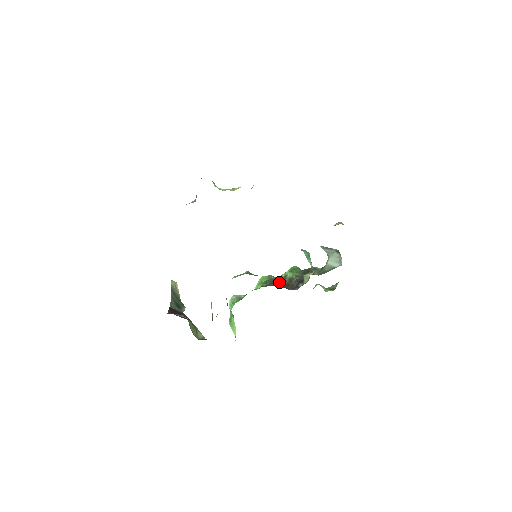
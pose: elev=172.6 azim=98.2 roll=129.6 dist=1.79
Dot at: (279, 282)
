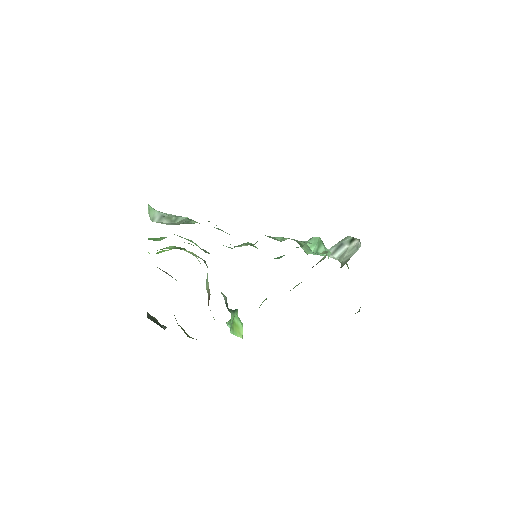
Dot at: occluded
